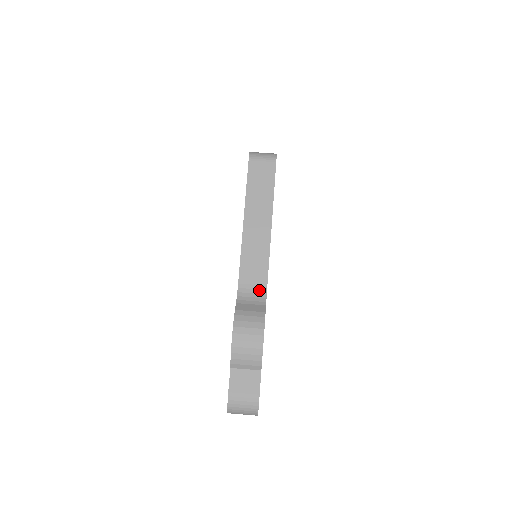
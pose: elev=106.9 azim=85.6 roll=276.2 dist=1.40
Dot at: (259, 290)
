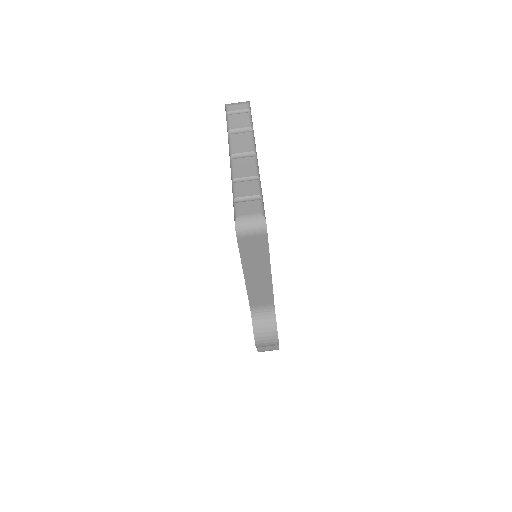
Dot at: (268, 307)
